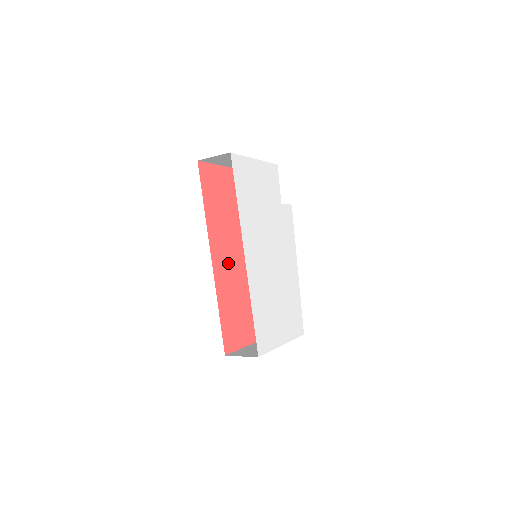
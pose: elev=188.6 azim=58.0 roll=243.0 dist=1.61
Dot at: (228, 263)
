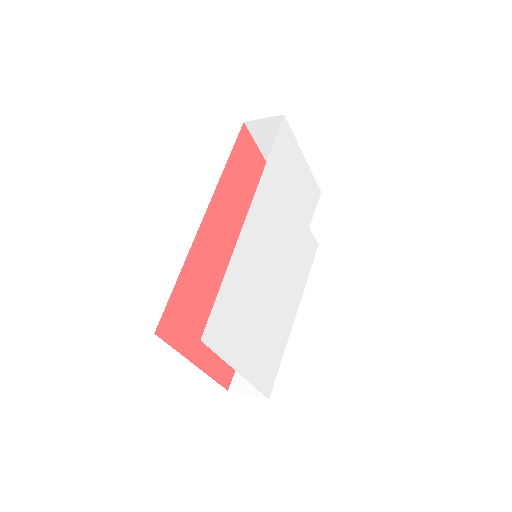
Dot at: (220, 242)
